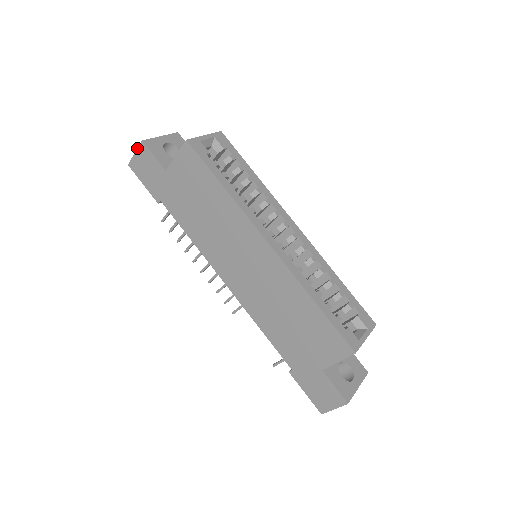
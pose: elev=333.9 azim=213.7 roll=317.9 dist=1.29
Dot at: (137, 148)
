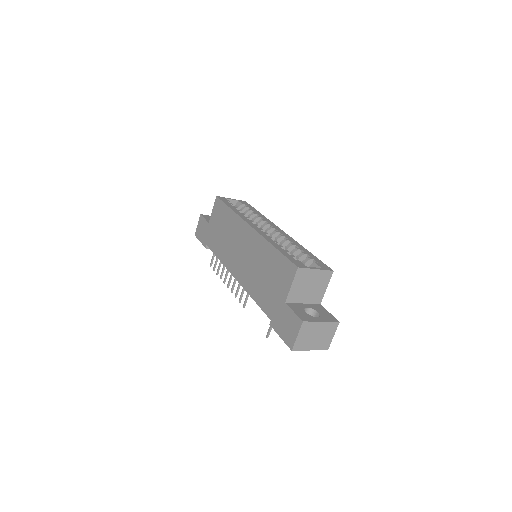
Dot at: (198, 221)
